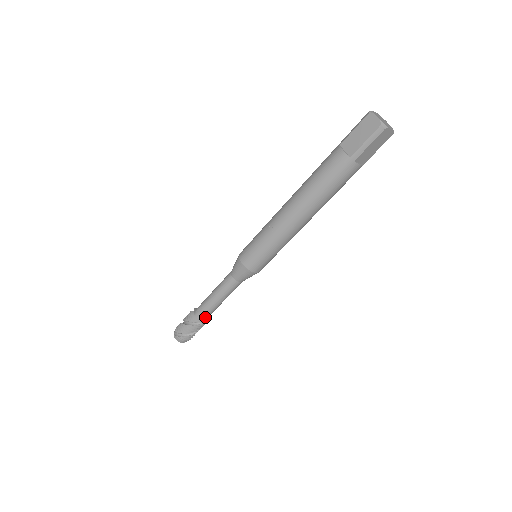
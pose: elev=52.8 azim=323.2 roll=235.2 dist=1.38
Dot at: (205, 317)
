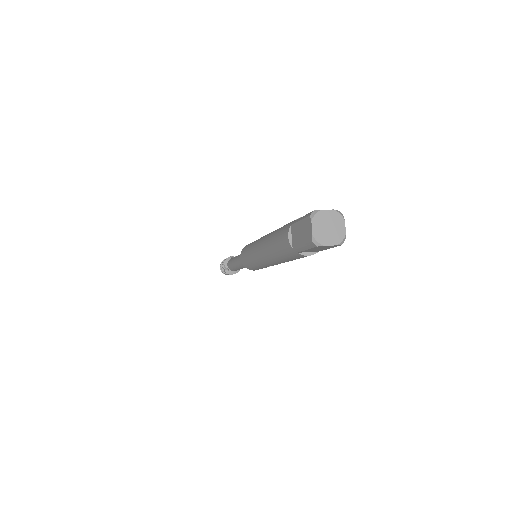
Dot at: occluded
